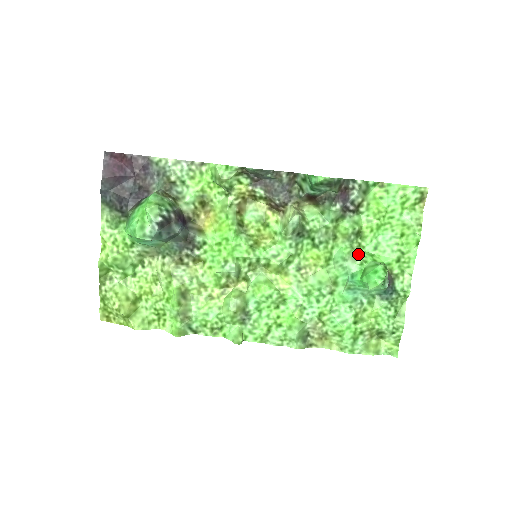
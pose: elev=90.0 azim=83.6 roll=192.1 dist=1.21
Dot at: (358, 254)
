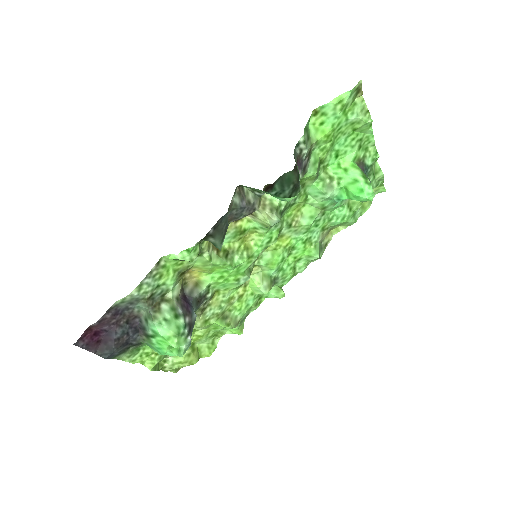
Dot at: (330, 179)
